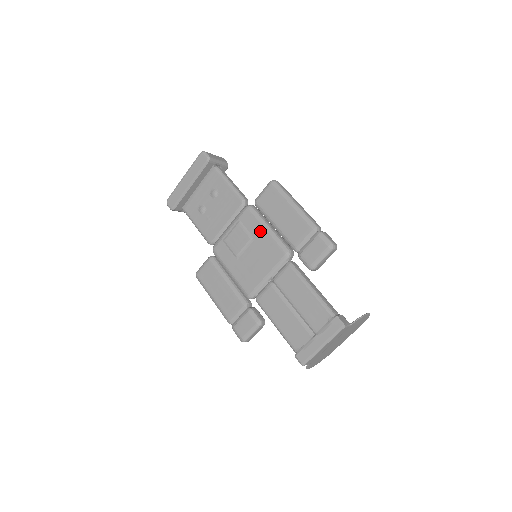
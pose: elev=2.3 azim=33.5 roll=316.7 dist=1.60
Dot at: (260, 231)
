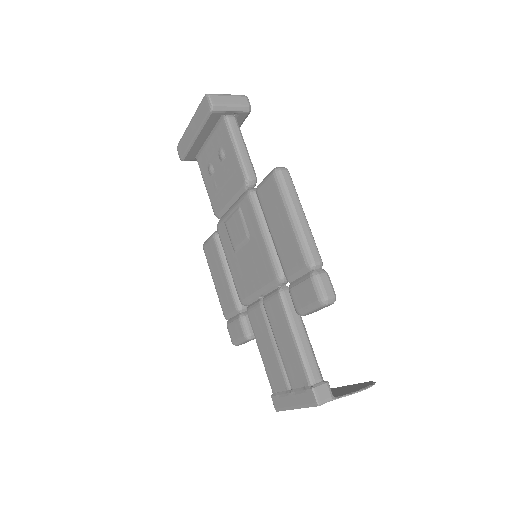
Dot at: (256, 233)
